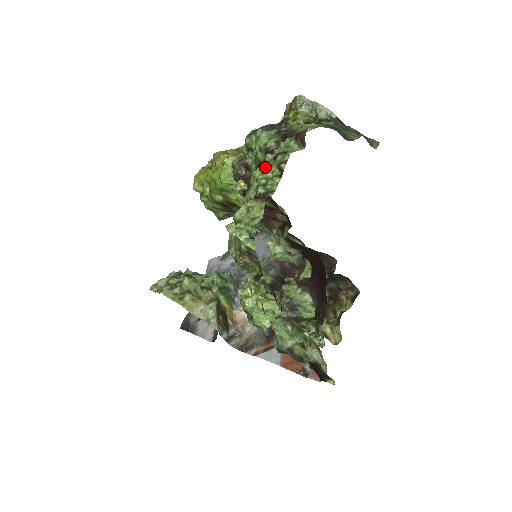
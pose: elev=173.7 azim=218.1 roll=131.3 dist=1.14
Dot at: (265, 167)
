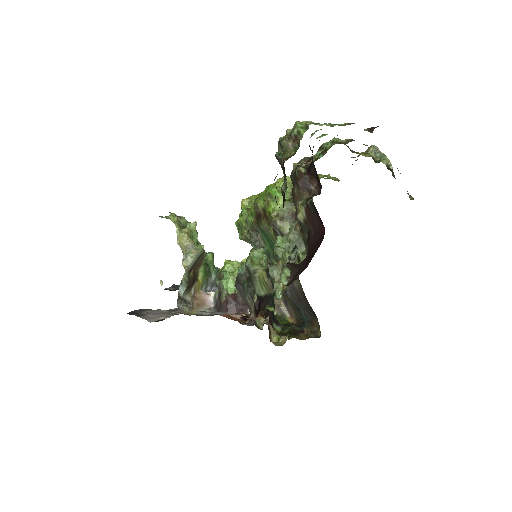
Dot at: occluded
